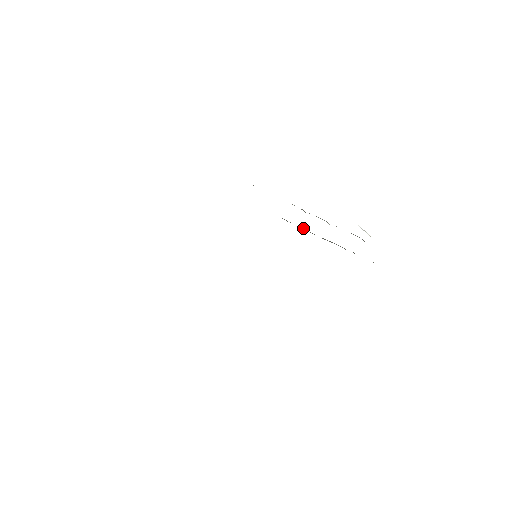
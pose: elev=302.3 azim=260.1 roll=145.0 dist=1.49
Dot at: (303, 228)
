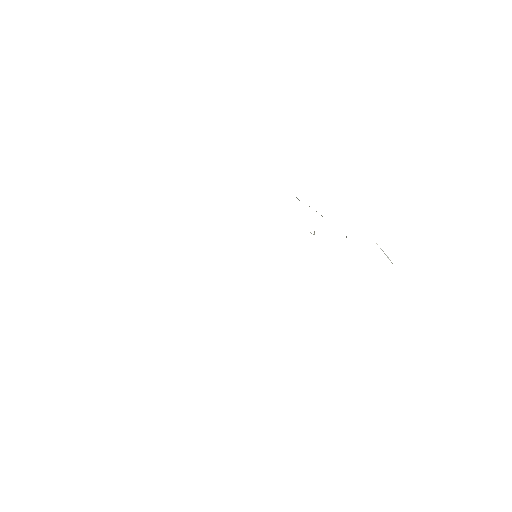
Dot at: occluded
